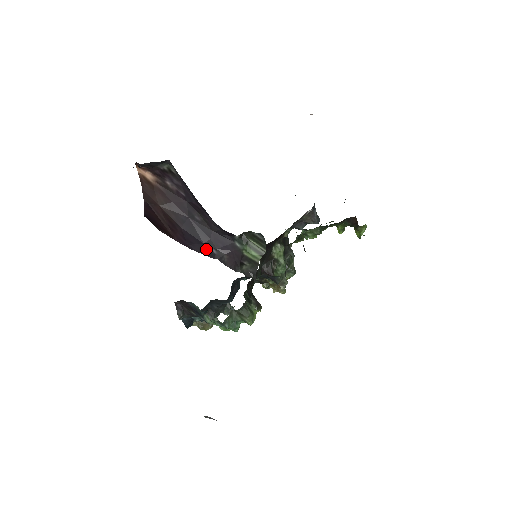
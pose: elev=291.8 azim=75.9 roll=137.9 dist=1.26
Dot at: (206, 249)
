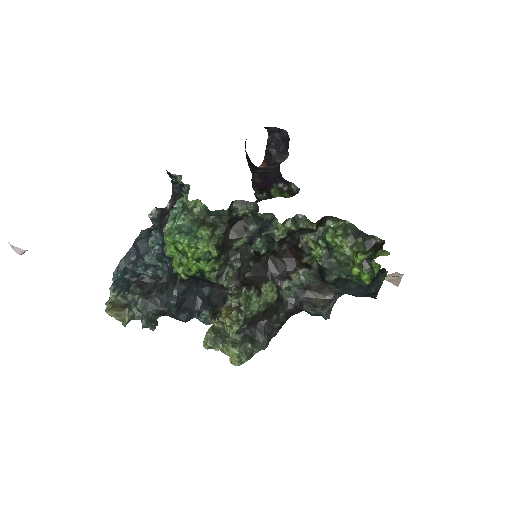
Dot at: (253, 170)
